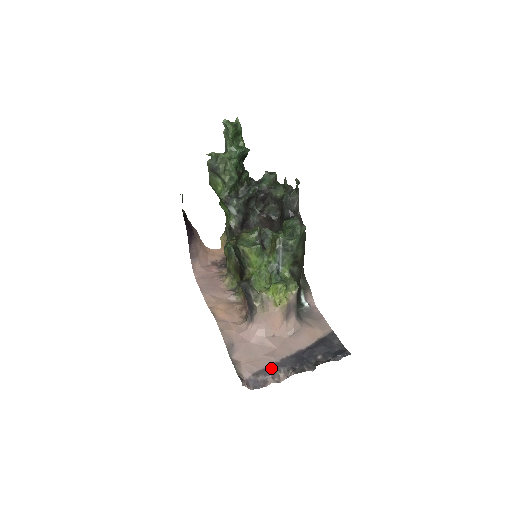
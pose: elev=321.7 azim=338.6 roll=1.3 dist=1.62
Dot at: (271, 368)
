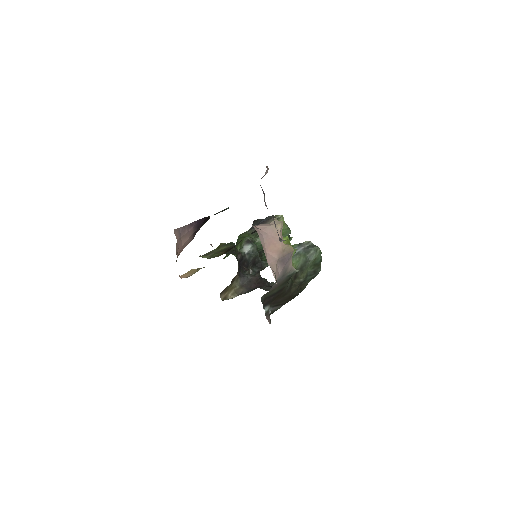
Dot at: occluded
